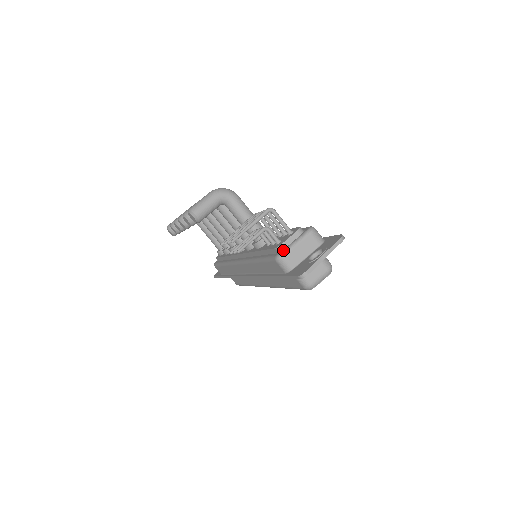
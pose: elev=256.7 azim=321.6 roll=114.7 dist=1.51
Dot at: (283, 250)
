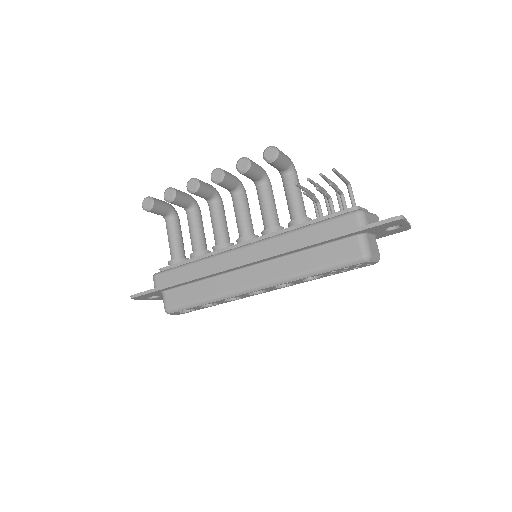
Dot at: occluded
